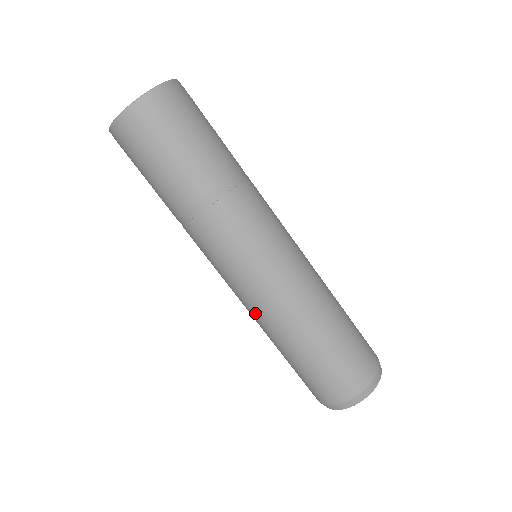
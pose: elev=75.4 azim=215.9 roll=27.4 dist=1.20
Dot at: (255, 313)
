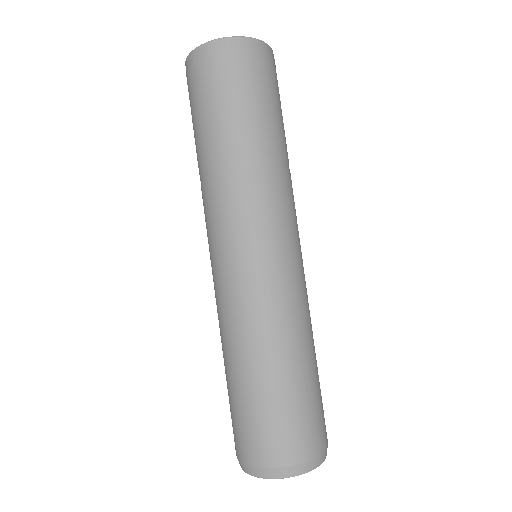
Dot at: (219, 309)
